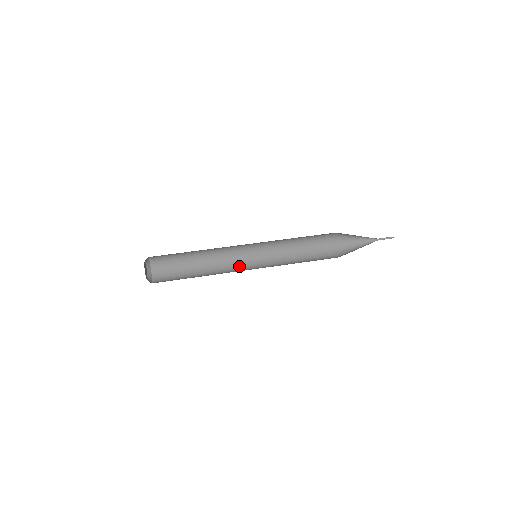
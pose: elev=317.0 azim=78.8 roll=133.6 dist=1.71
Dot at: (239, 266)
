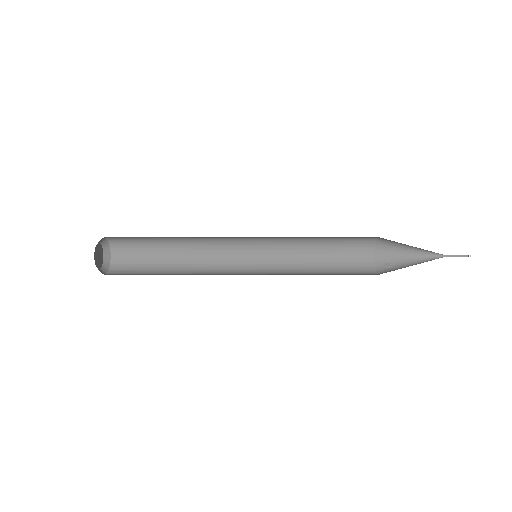
Dot at: (232, 263)
